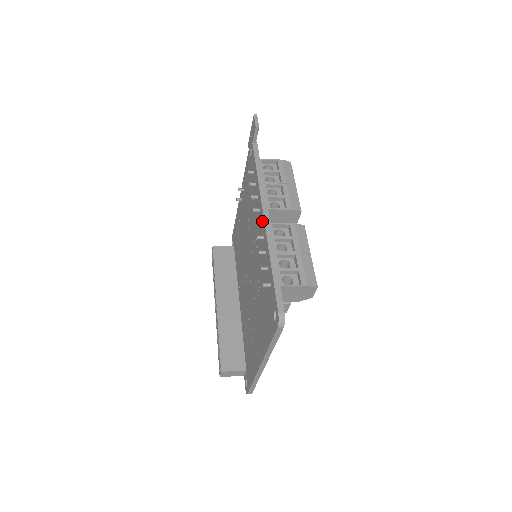
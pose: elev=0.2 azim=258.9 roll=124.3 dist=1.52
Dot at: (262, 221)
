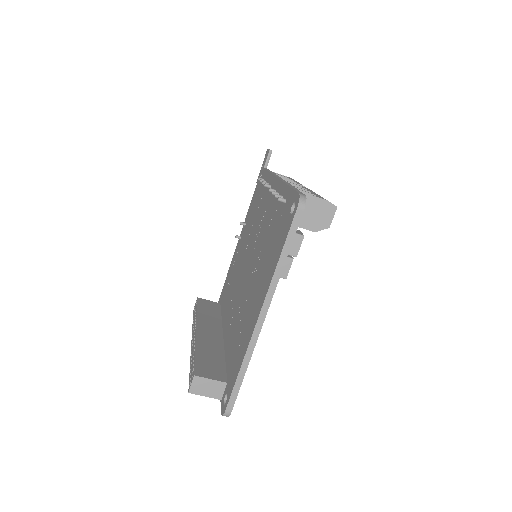
Dot at: (275, 184)
